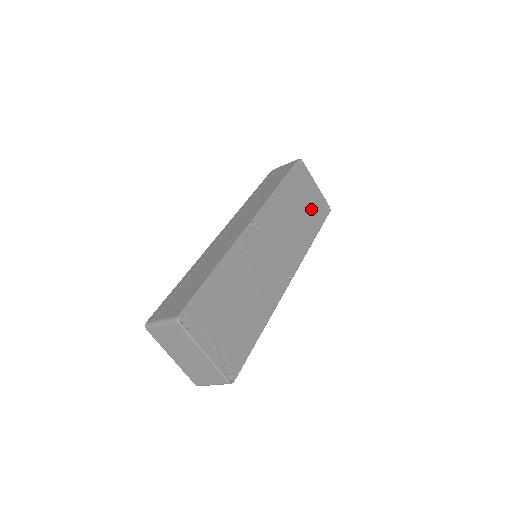
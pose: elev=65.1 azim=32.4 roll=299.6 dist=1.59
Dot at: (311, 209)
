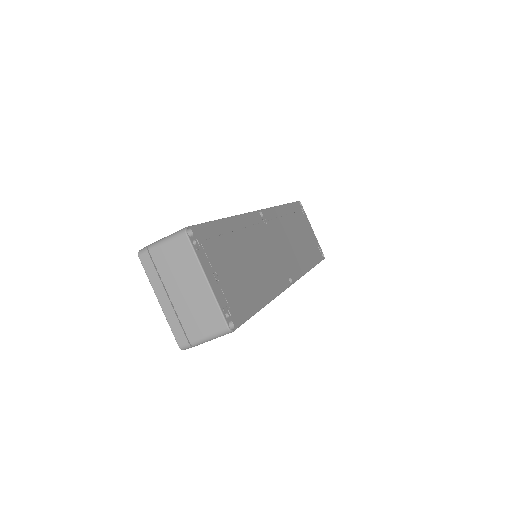
Dot at: (309, 244)
